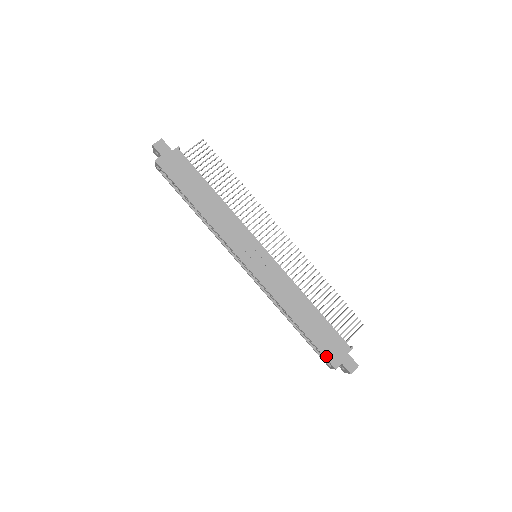
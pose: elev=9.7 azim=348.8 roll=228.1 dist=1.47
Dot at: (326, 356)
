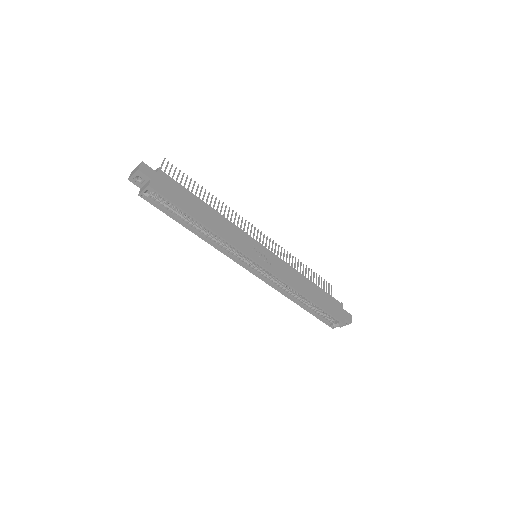
Dot at: (335, 317)
